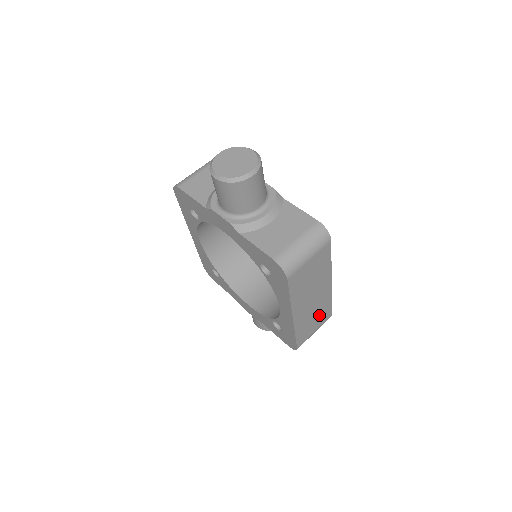
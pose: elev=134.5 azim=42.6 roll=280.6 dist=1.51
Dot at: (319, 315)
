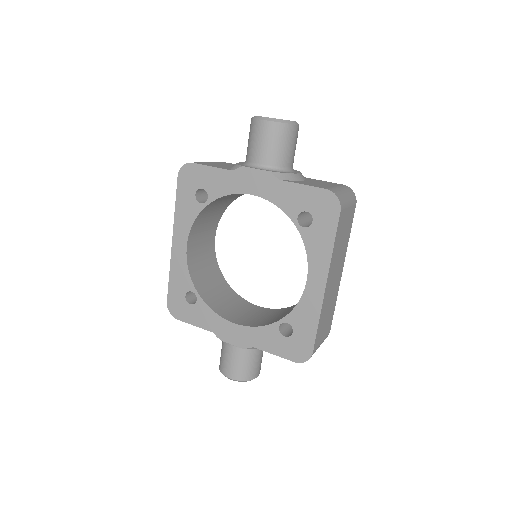
Dot at: (329, 315)
